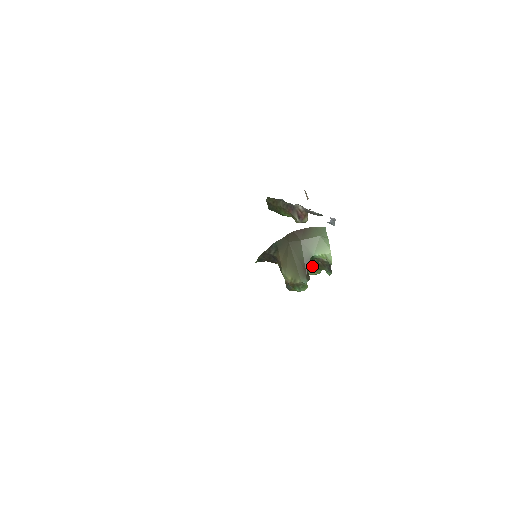
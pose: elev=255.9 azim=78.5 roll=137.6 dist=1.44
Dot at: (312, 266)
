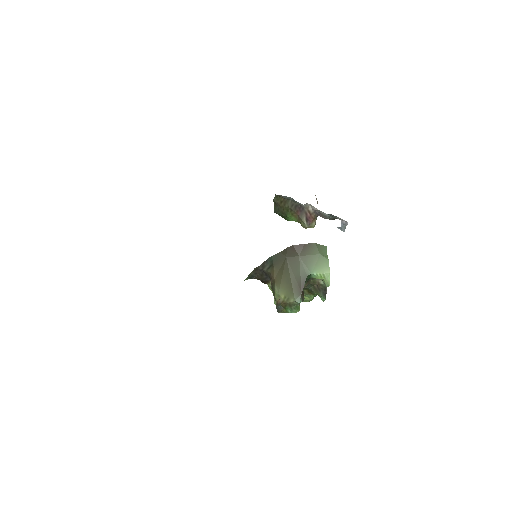
Dot at: (306, 289)
